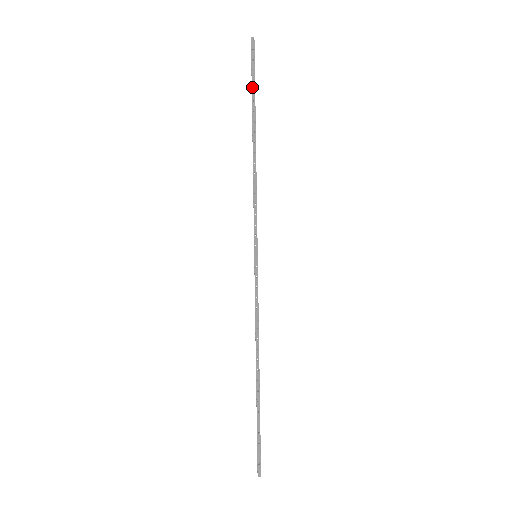
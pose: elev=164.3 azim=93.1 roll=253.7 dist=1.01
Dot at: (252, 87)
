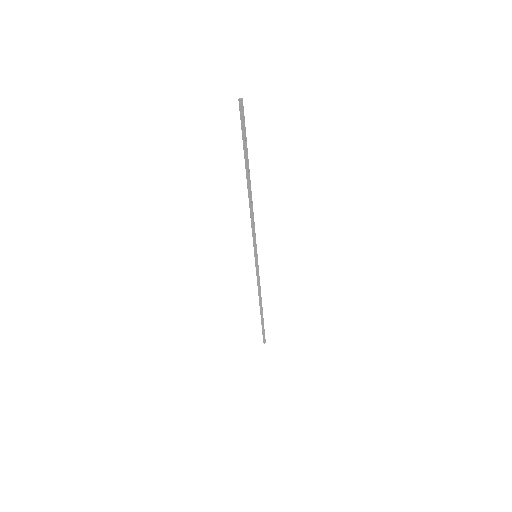
Dot at: (243, 145)
